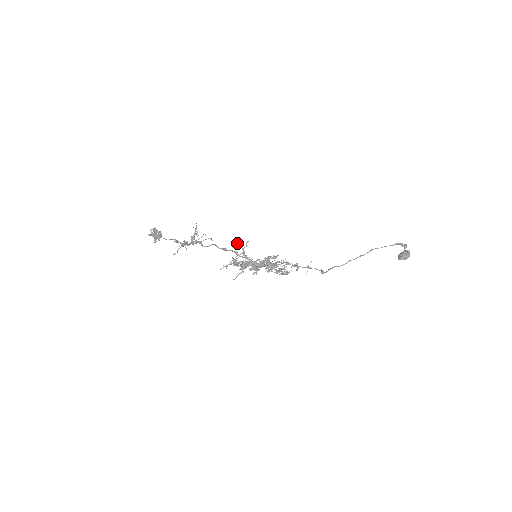
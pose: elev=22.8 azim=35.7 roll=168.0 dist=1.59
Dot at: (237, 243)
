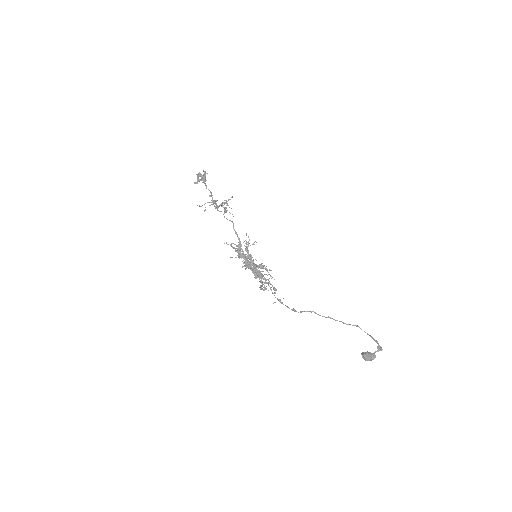
Dot at: (248, 236)
